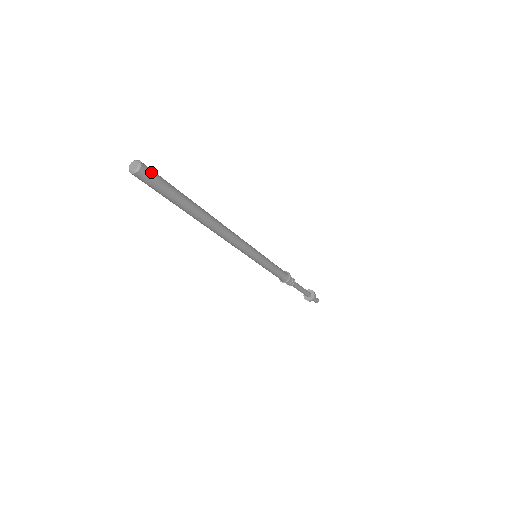
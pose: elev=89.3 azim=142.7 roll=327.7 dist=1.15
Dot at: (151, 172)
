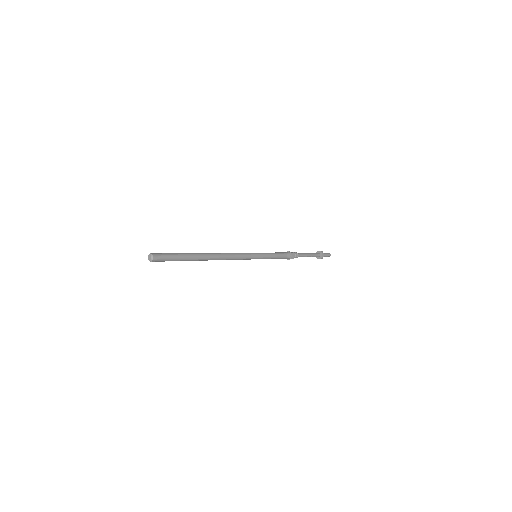
Dot at: (160, 255)
